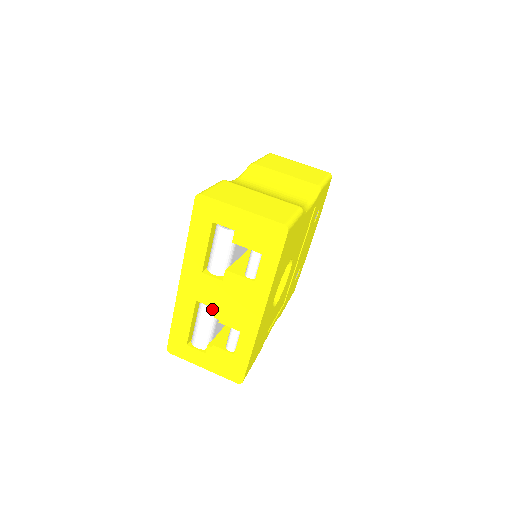
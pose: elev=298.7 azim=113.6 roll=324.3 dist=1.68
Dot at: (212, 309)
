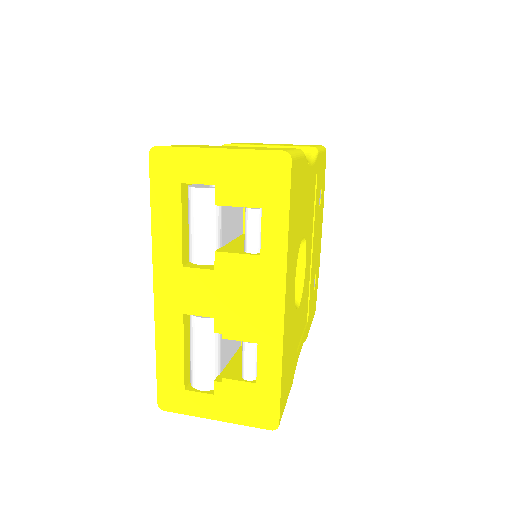
Dot at: (209, 321)
